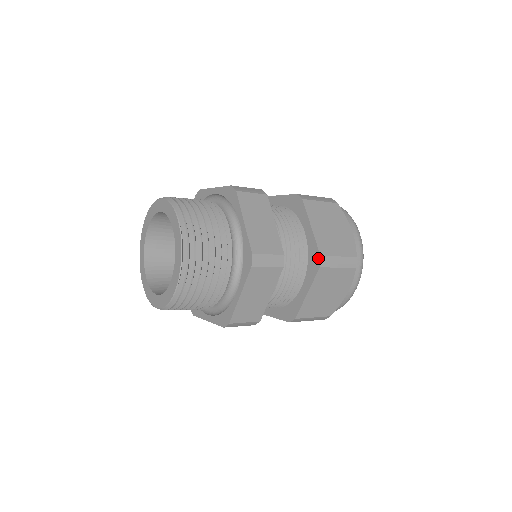
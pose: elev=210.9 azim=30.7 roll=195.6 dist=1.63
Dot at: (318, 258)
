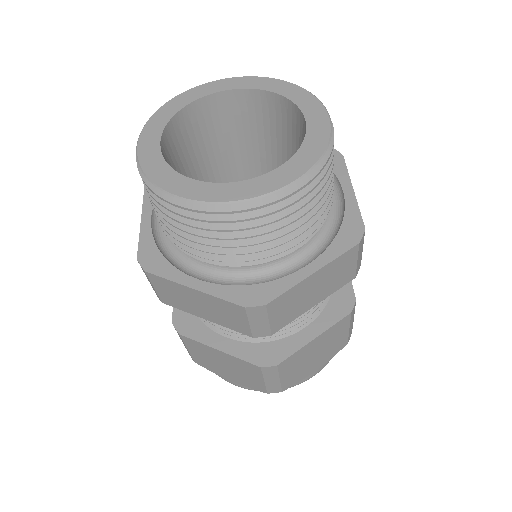
Dot at: (351, 301)
